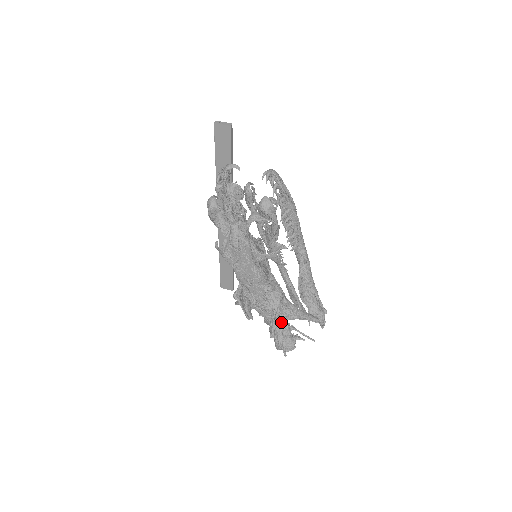
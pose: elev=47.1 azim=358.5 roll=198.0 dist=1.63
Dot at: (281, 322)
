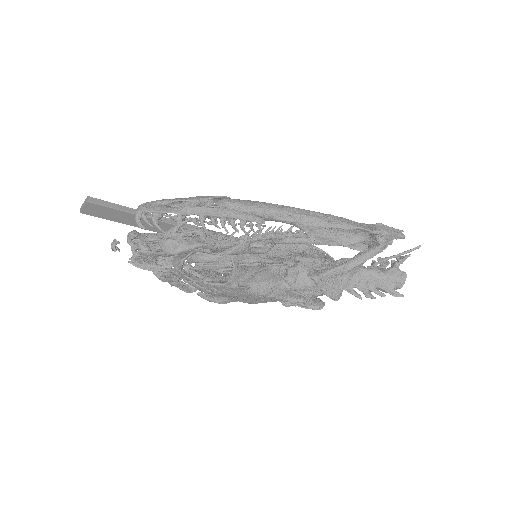
Dot at: (355, 278)
